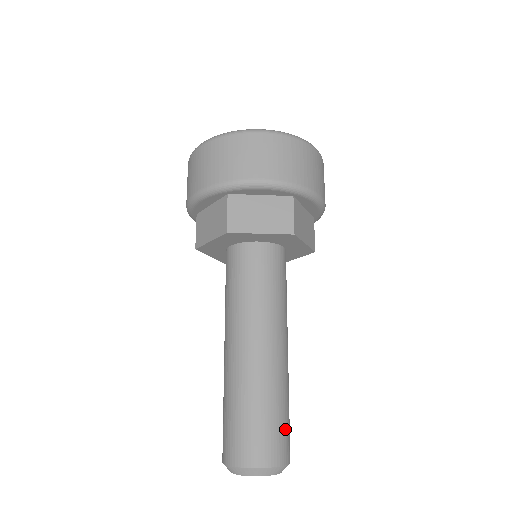
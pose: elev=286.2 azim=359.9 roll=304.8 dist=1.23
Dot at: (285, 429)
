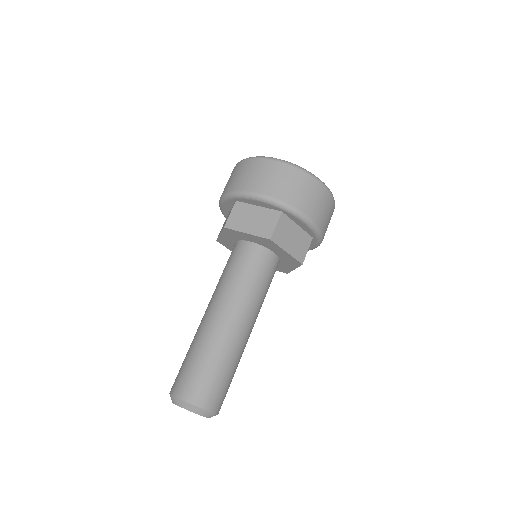
Dot at: (217, 384)
